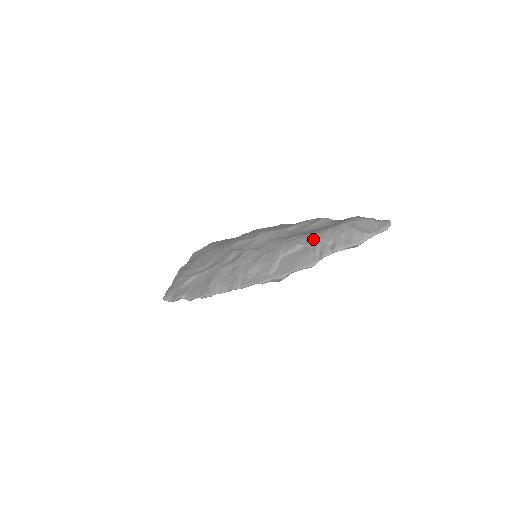
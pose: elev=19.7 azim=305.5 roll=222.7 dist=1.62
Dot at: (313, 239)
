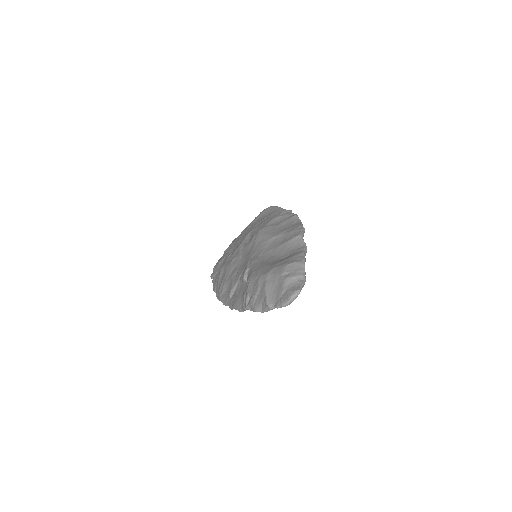
Dot at: (247, 280)
